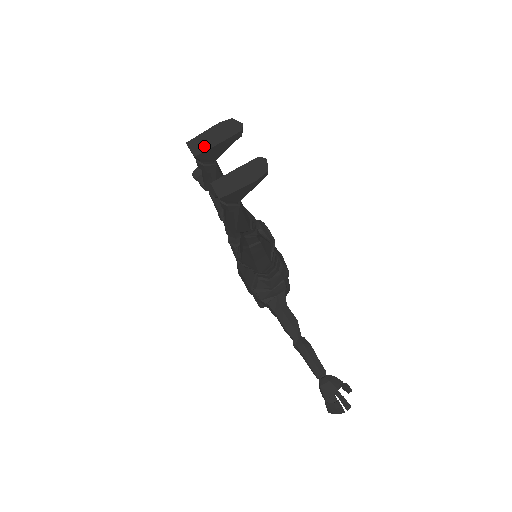
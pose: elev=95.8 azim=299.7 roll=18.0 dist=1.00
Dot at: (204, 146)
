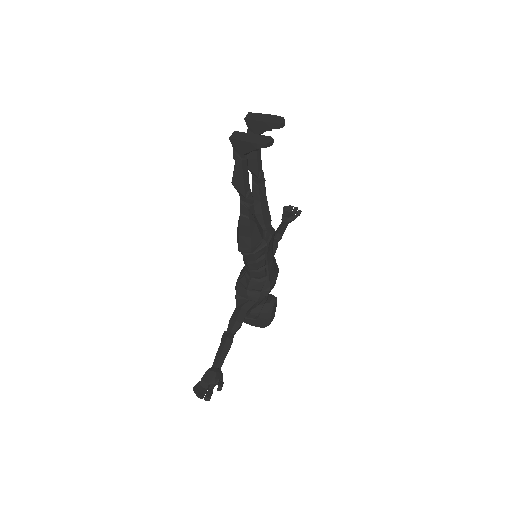
Dot at: (254, 118)
